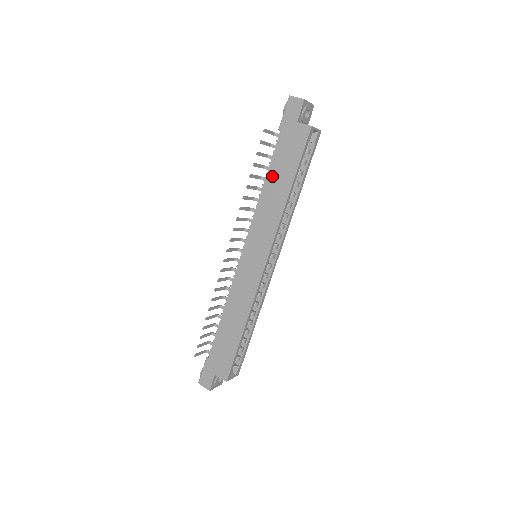
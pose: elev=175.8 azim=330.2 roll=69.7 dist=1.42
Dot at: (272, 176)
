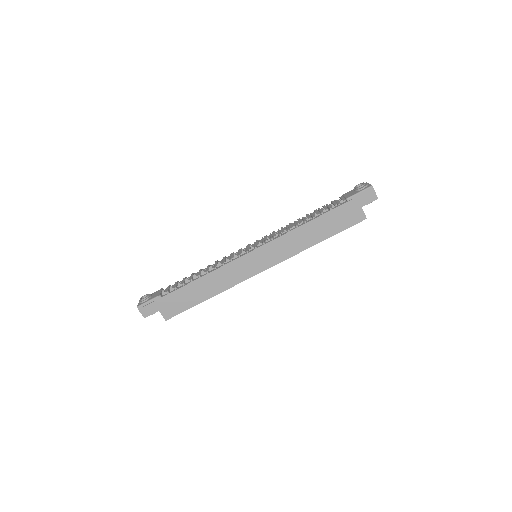
Dot at: (317, 223)
